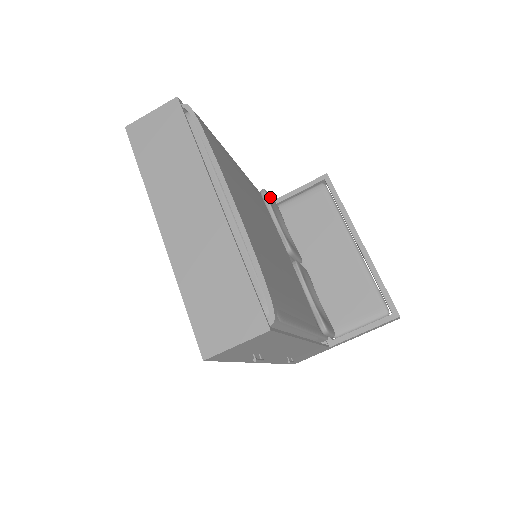
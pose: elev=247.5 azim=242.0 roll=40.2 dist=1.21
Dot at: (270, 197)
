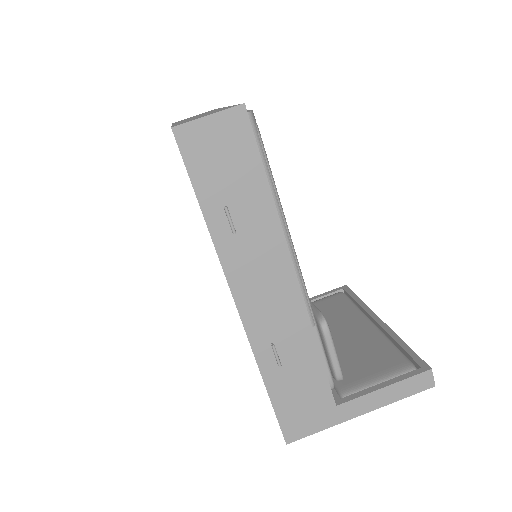
Dot at: occluded
